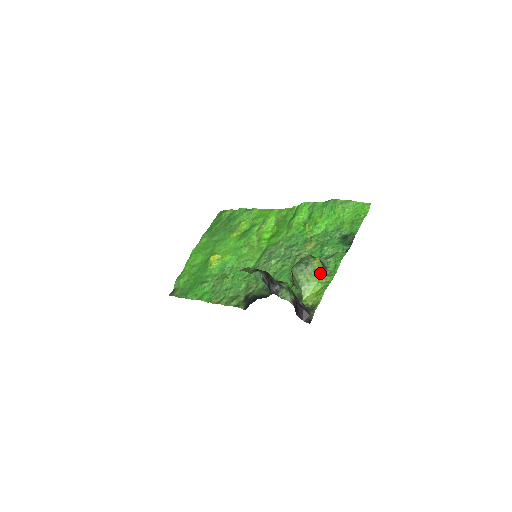
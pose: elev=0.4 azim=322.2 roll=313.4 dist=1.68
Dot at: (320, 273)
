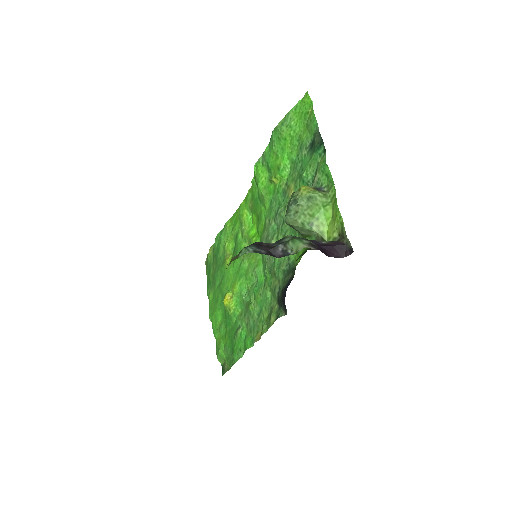
Dot at: (317, 196)
